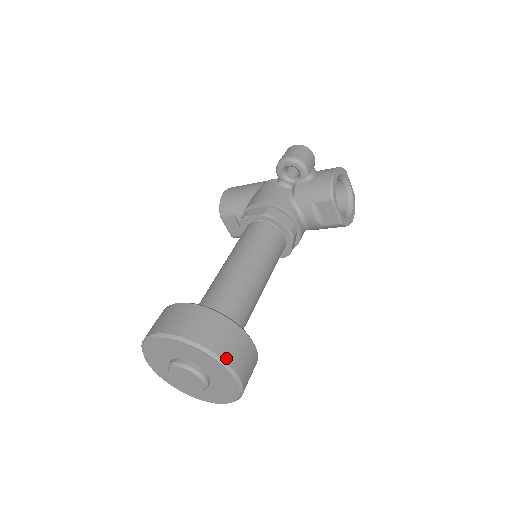
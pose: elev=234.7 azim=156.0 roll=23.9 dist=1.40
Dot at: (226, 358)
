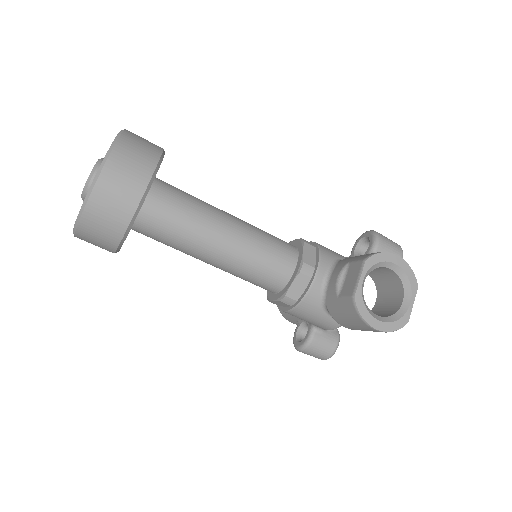
Dot at: (117, 149)
